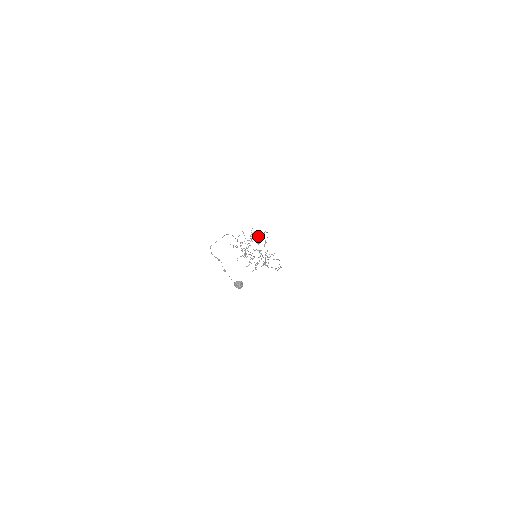
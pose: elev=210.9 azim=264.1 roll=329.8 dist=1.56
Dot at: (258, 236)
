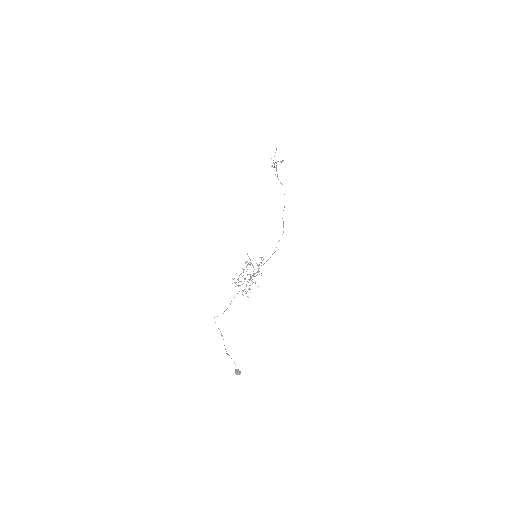
Dot at: occluded
